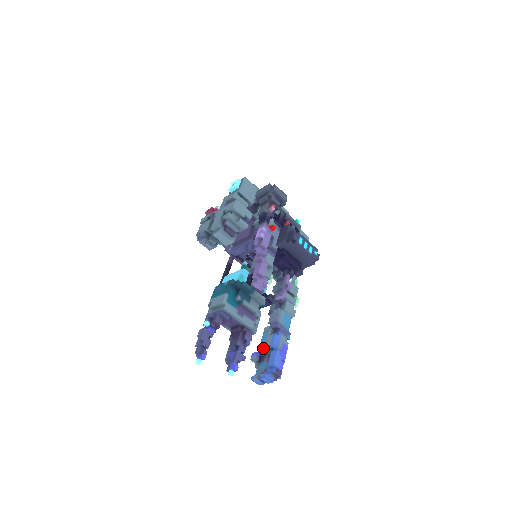
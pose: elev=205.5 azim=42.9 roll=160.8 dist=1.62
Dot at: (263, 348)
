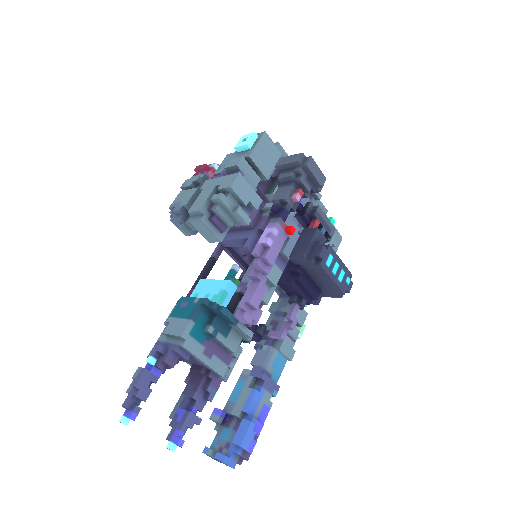
Dot at: (232, 405)
